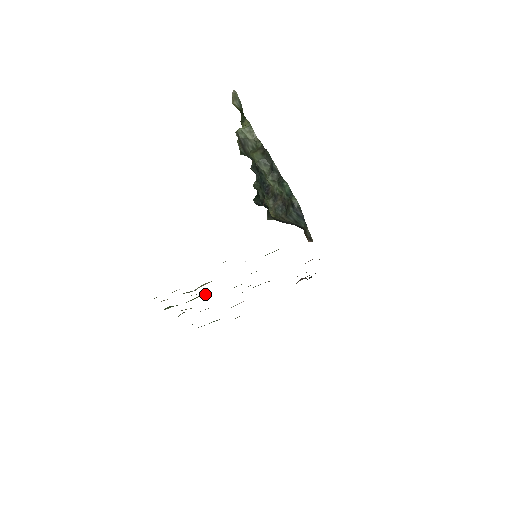
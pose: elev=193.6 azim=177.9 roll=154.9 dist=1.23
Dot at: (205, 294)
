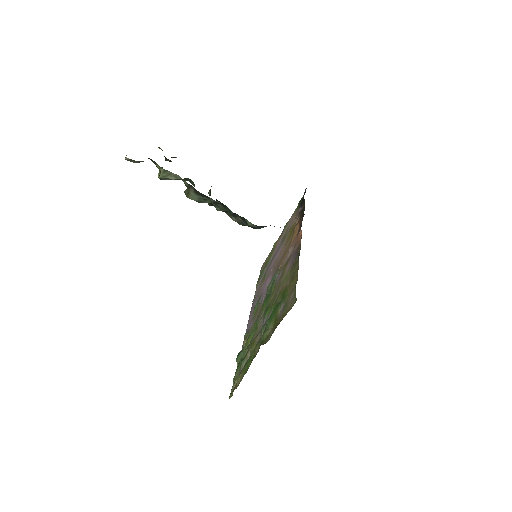
Dot at: (250, 340)
